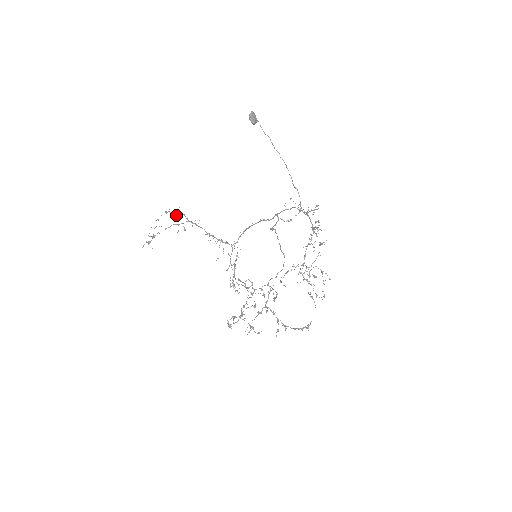
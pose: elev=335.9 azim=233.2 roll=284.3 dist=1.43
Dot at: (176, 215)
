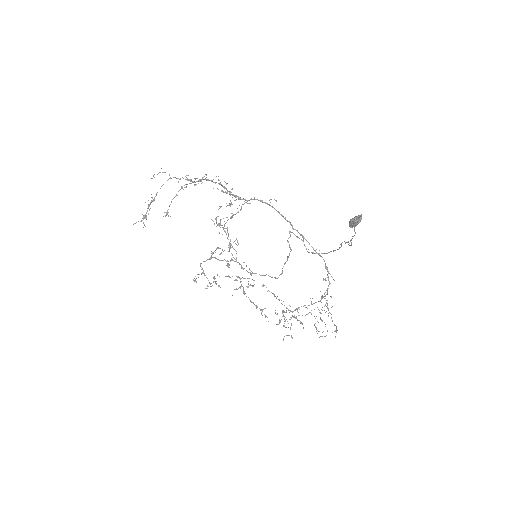
Dot at: (192, 182)
